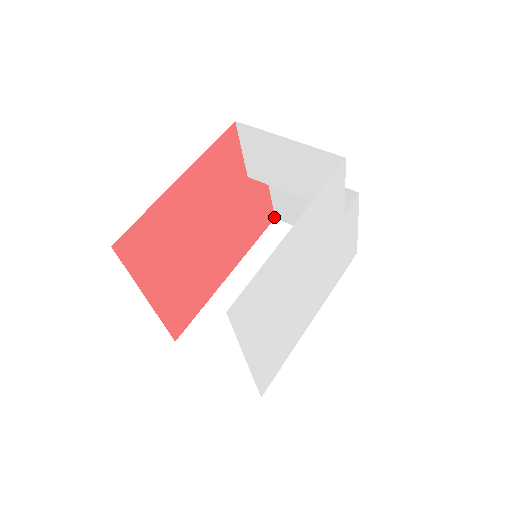
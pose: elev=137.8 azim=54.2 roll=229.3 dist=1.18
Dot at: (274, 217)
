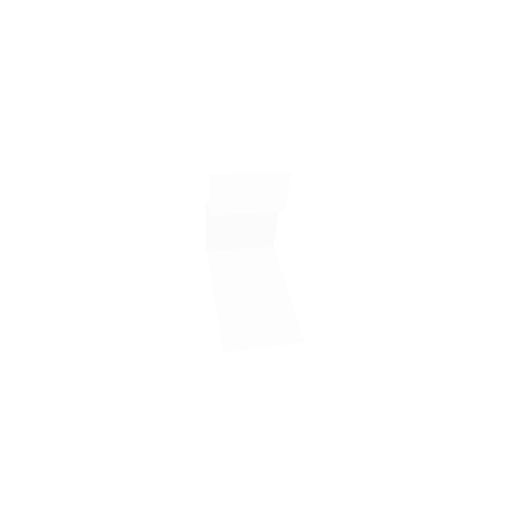
Dot at: (206, 251)
